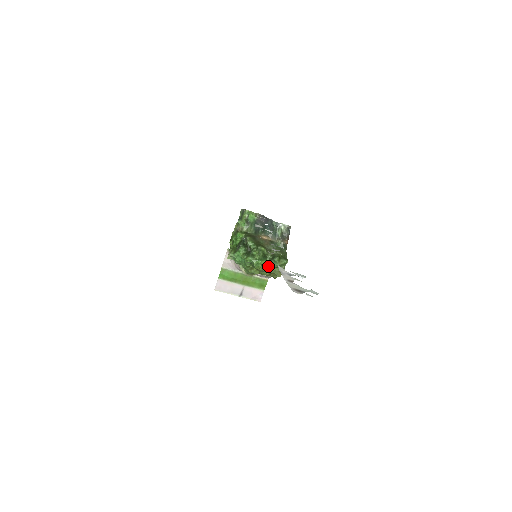
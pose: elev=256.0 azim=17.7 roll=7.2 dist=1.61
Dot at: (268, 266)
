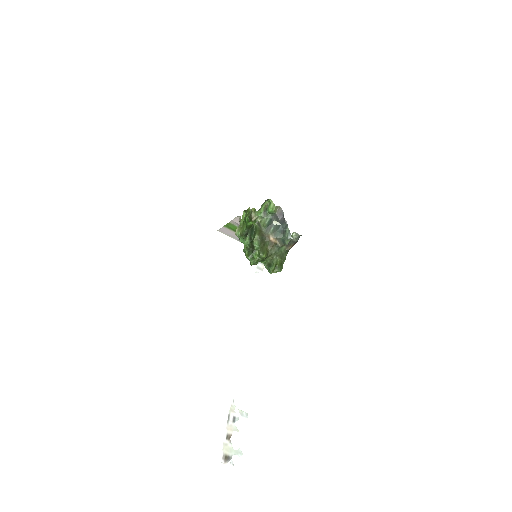
Dot at: occluded
